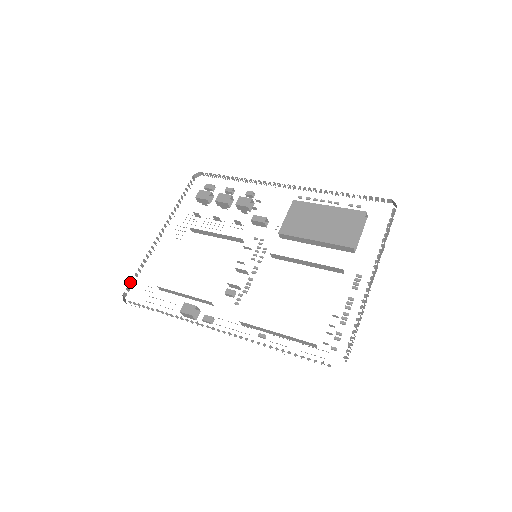
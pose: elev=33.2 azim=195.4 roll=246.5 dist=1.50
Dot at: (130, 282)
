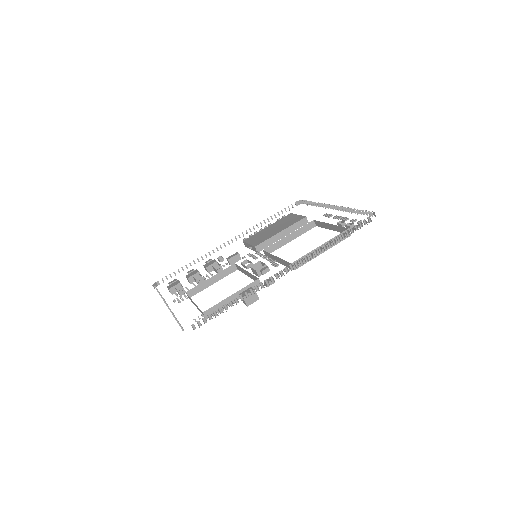
Dot at: occluded
